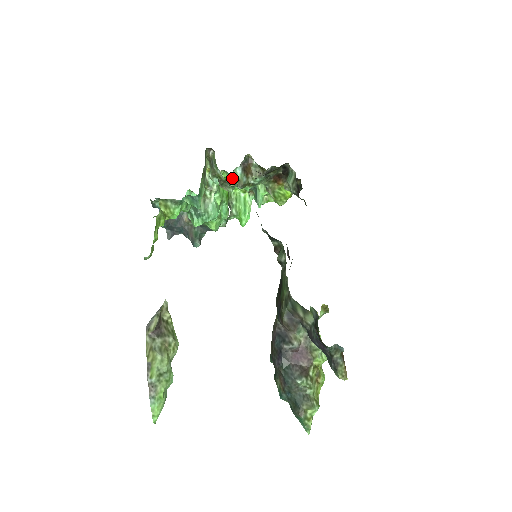
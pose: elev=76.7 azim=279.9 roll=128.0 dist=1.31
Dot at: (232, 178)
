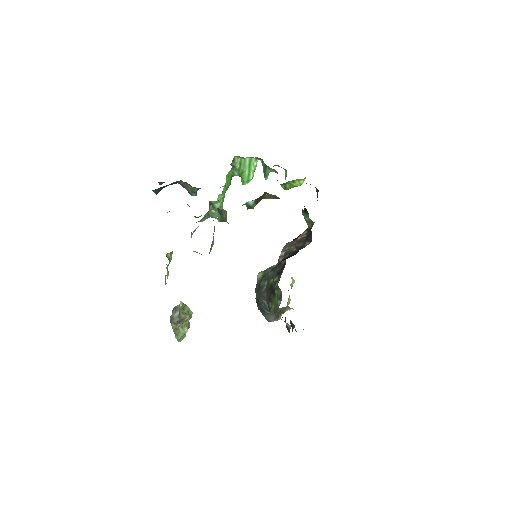
Dot at: occluded
